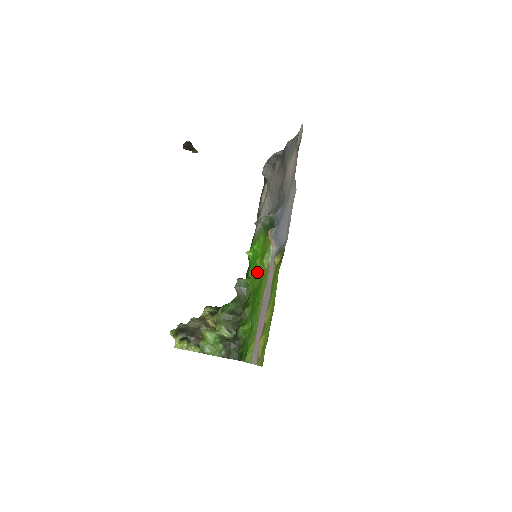
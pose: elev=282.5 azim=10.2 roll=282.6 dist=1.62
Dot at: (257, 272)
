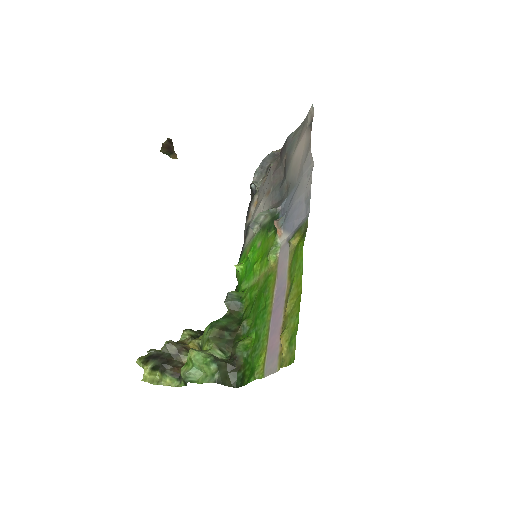
Dot at: (255, 279)
